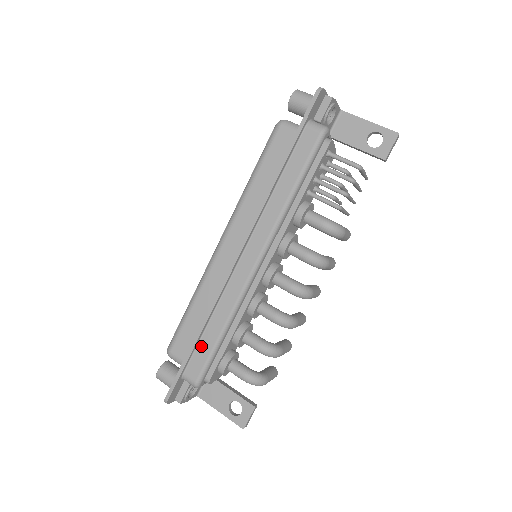
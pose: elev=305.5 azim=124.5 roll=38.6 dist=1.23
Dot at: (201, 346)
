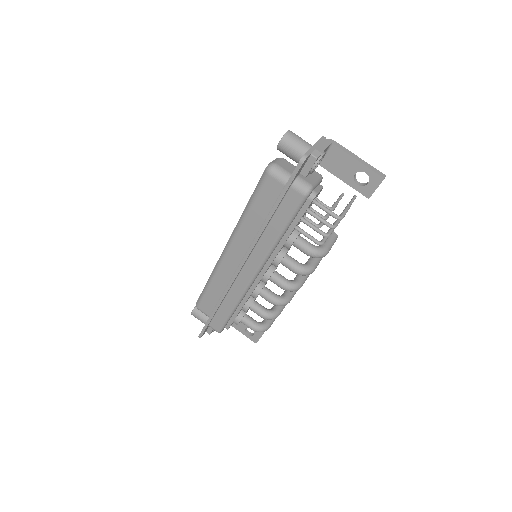
Dot at: (219, 314)
